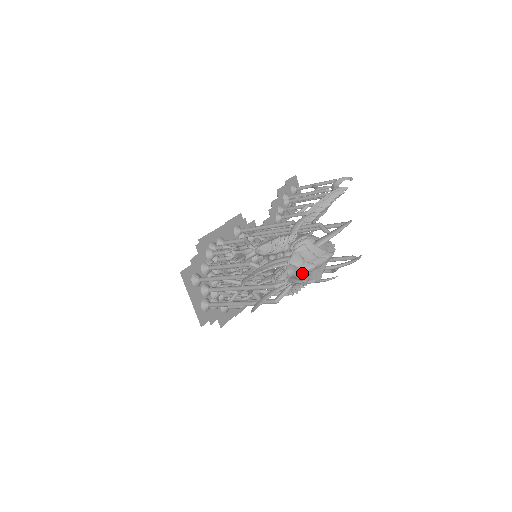
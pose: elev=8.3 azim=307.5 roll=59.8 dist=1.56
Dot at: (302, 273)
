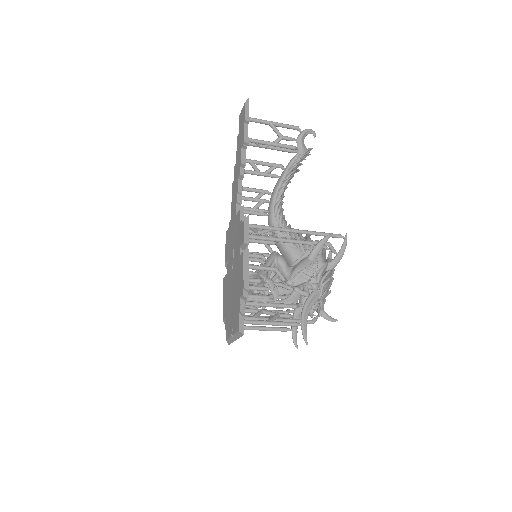
Dot at: (324, 302)
